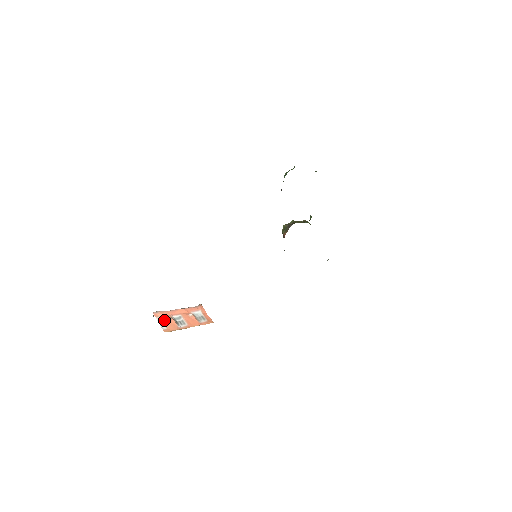
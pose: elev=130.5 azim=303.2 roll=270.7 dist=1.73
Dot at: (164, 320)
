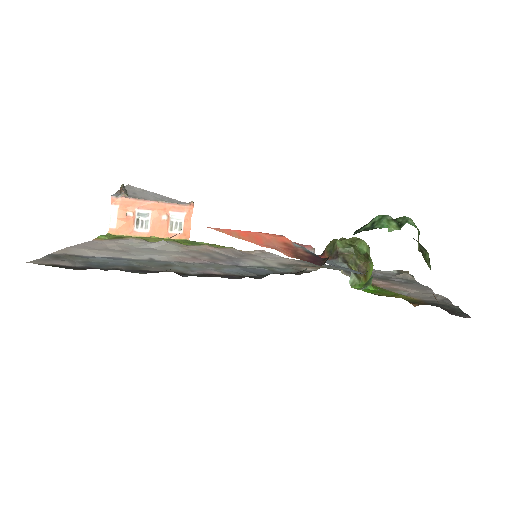
Dot at: (120, 213)
